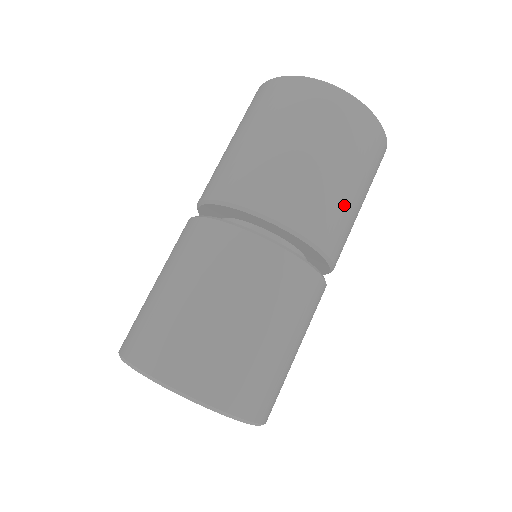
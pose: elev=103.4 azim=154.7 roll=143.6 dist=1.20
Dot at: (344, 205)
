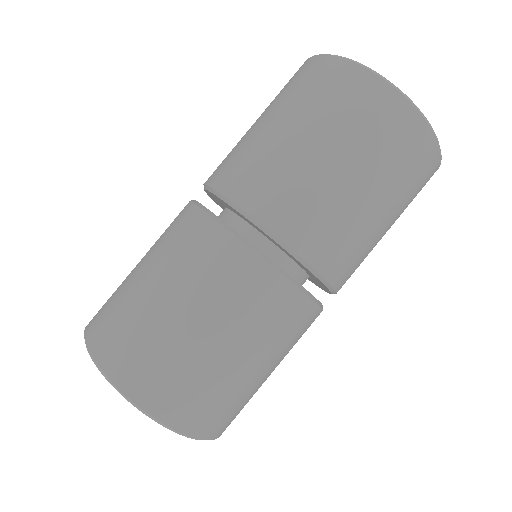
Dot at: (347, 212)
